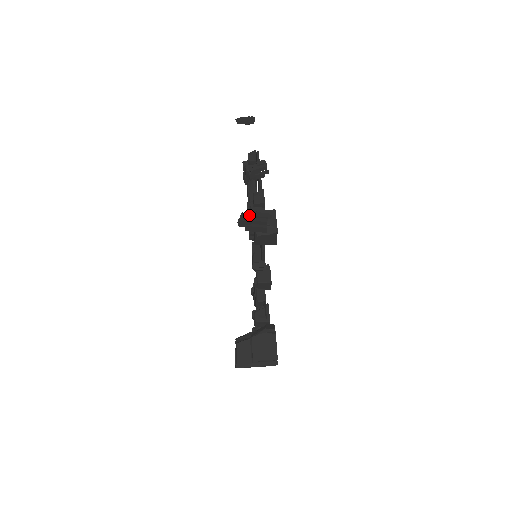
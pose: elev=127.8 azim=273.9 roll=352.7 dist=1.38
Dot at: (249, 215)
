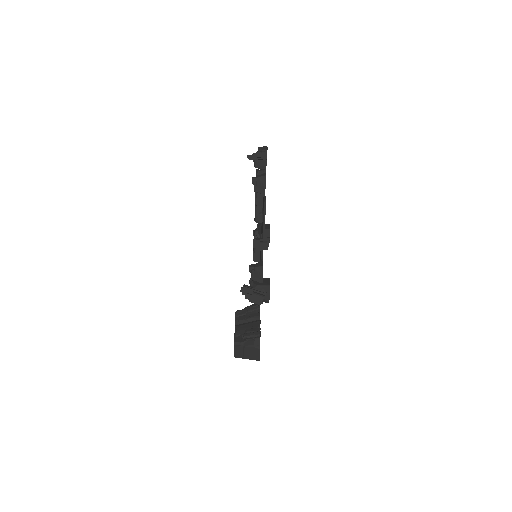
Dot at: (249, 294)
